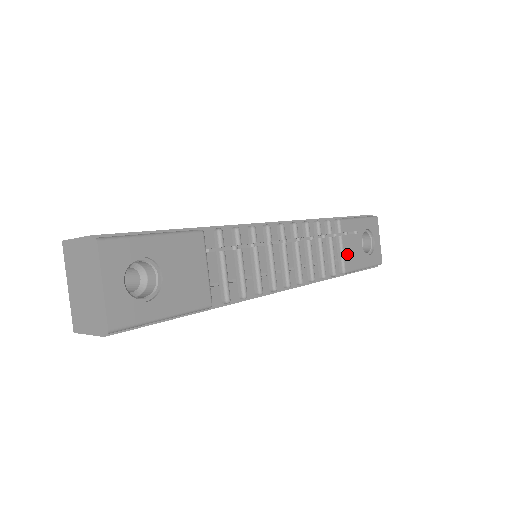
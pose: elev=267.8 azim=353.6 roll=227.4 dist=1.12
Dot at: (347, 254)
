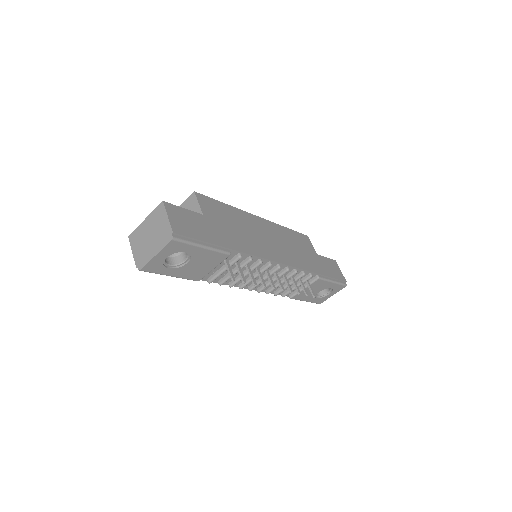
Dot at: (303, 292)
